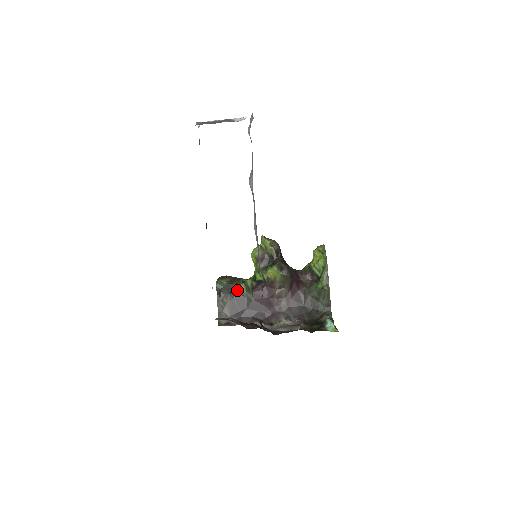
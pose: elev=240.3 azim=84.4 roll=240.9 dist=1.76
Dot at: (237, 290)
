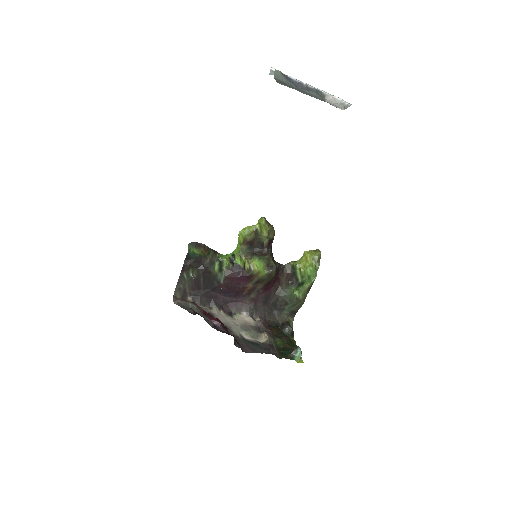
Dot at: (209, 267)
